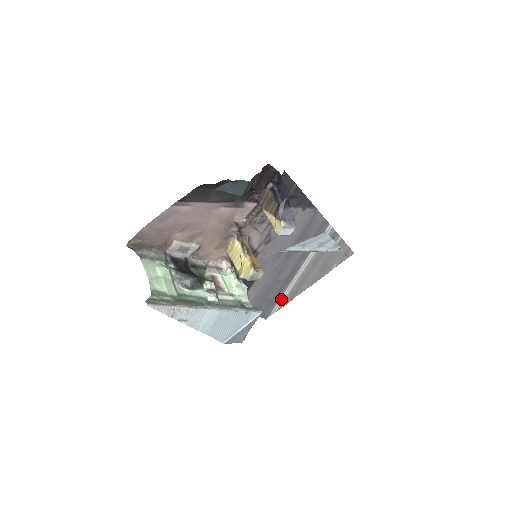
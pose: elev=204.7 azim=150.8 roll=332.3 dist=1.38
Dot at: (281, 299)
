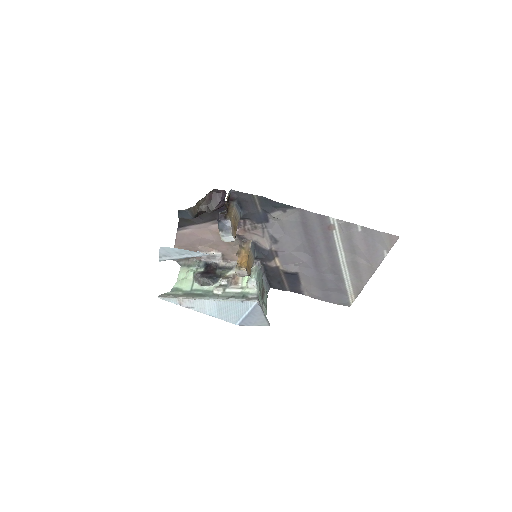
Dot at: (348, 288)
